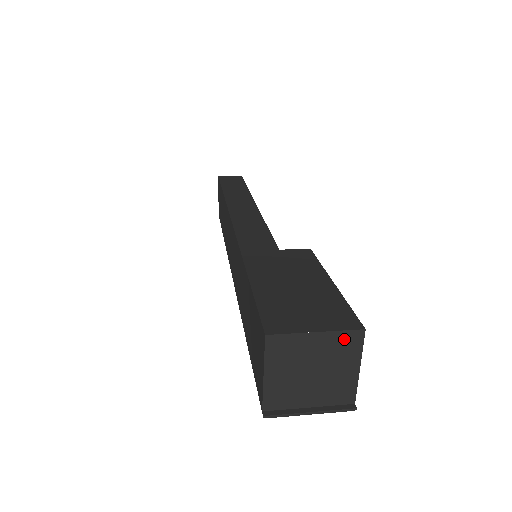
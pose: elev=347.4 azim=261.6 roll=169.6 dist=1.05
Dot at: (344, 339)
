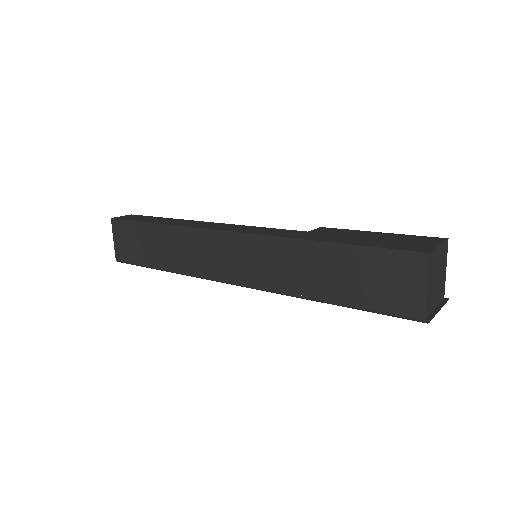
Dot at: (444, 248)
